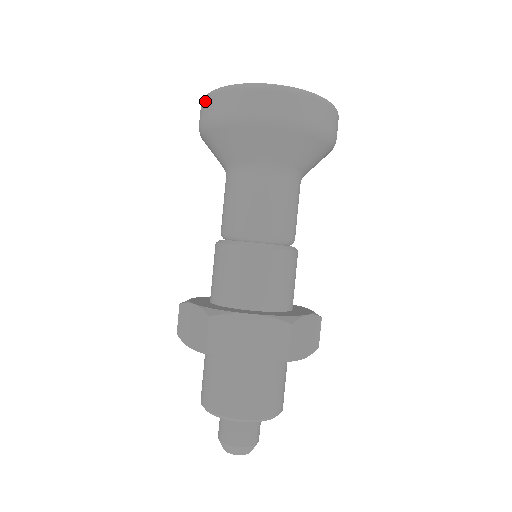
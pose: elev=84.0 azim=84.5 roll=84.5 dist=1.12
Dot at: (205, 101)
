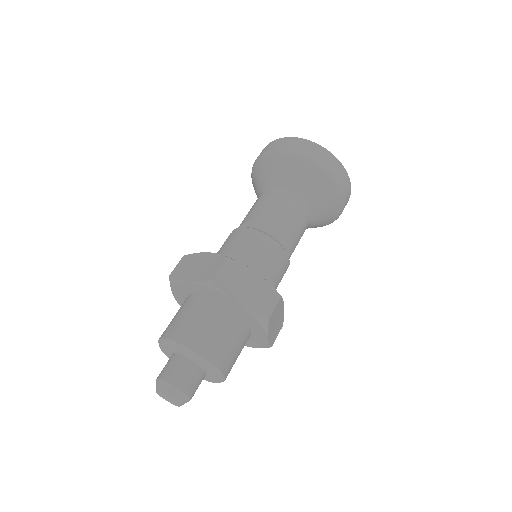
Dot at: (277, 140)
